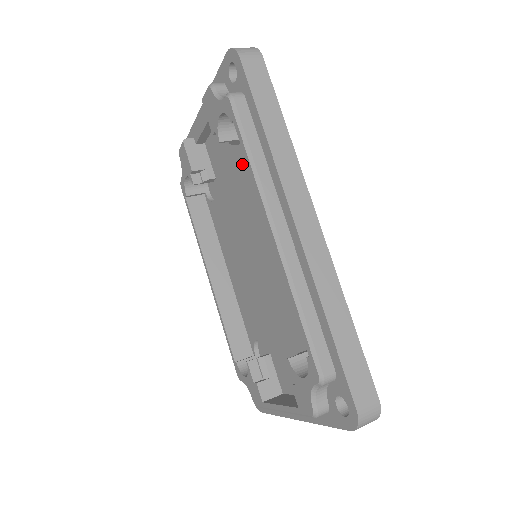
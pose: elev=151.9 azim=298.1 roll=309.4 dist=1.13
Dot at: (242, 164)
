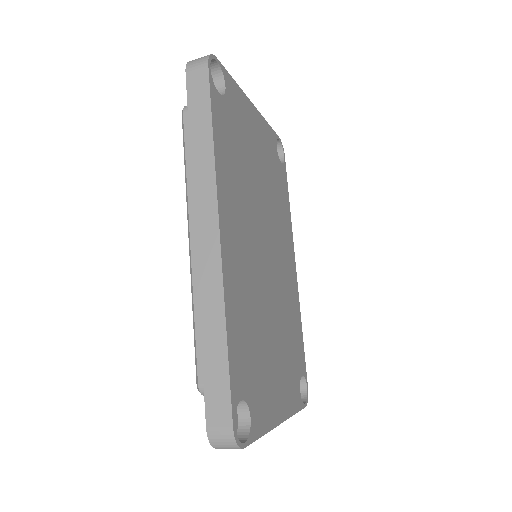
Dot at: occluded
